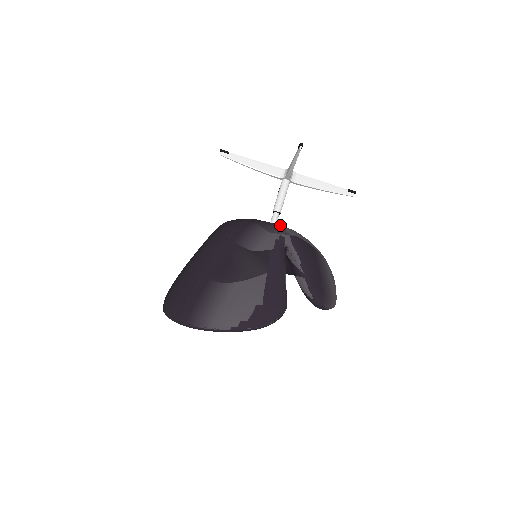
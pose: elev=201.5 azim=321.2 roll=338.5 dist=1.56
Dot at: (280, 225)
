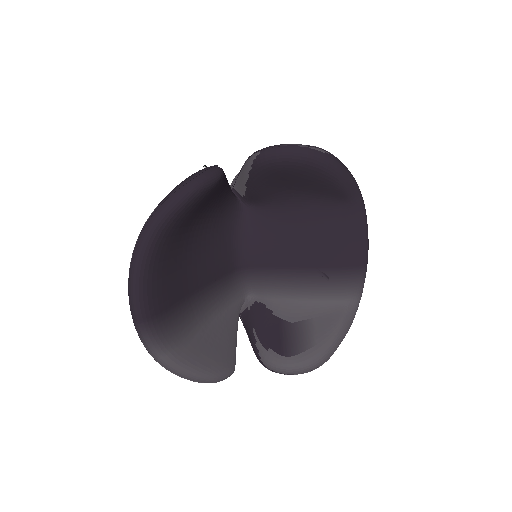
Dot at: occluded
